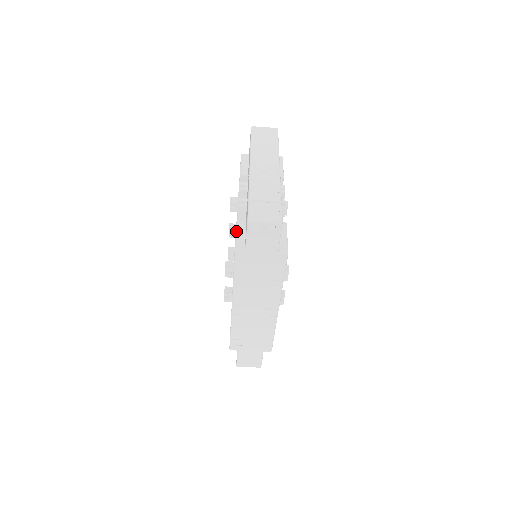
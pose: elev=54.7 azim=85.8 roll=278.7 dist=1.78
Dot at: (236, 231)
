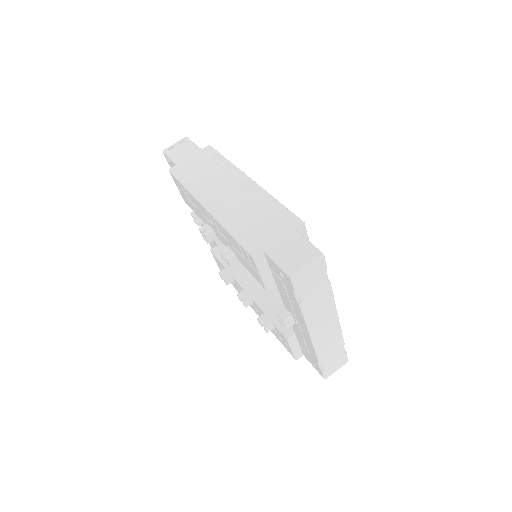
Dot at: (178, 189)
